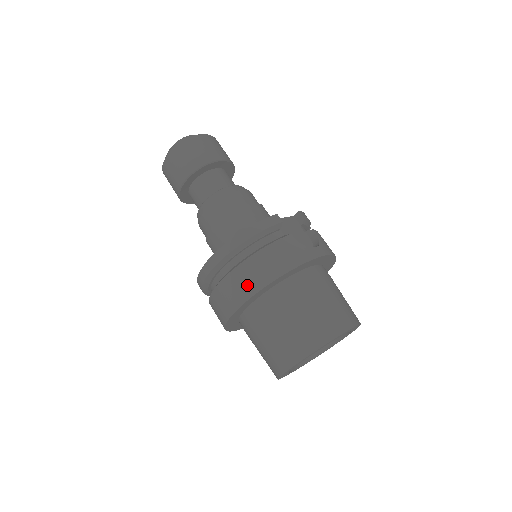
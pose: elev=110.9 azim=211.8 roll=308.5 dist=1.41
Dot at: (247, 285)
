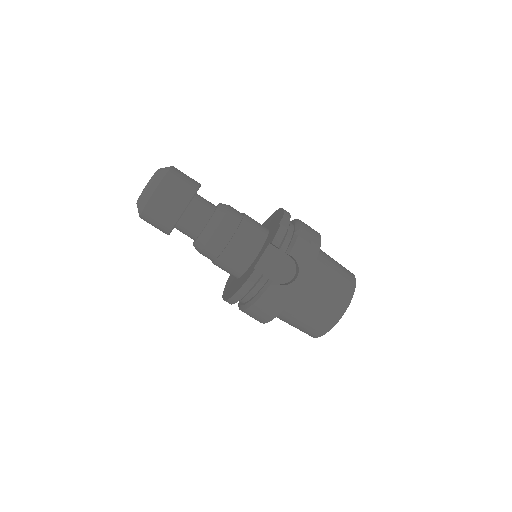
Dot at: (259, 318)
